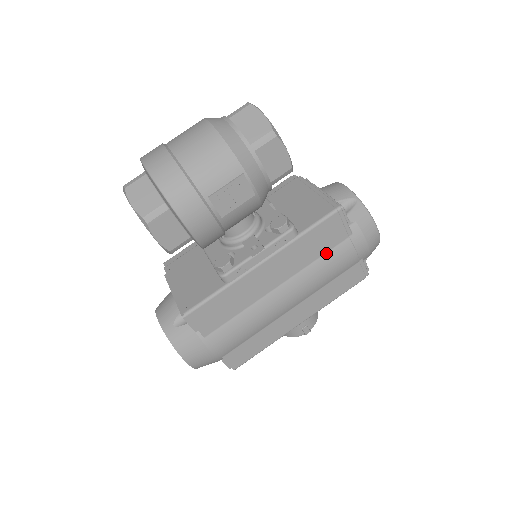
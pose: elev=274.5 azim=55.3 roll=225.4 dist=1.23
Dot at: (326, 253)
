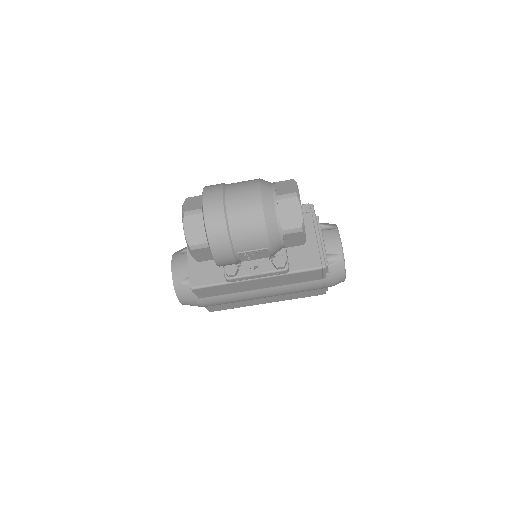
Dot at: (302, 282)
